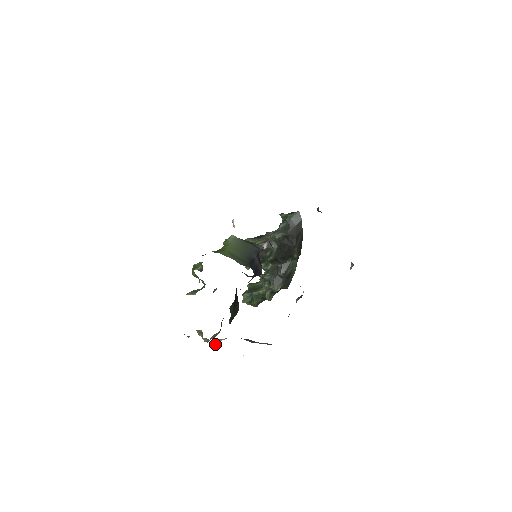
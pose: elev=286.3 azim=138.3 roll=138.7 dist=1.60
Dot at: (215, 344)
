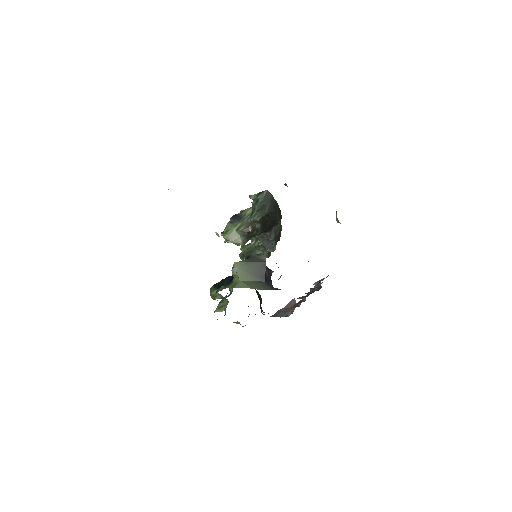
Dot at: occluded
